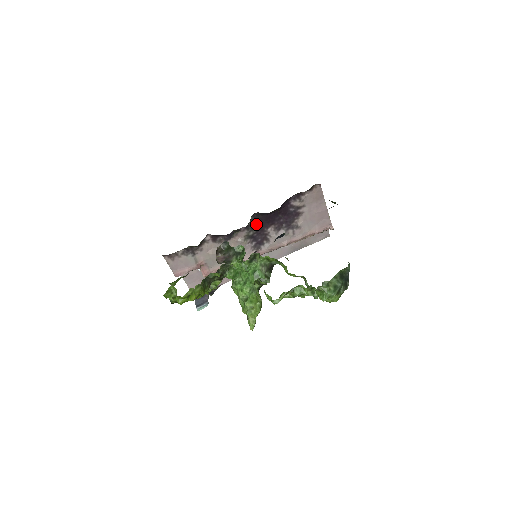
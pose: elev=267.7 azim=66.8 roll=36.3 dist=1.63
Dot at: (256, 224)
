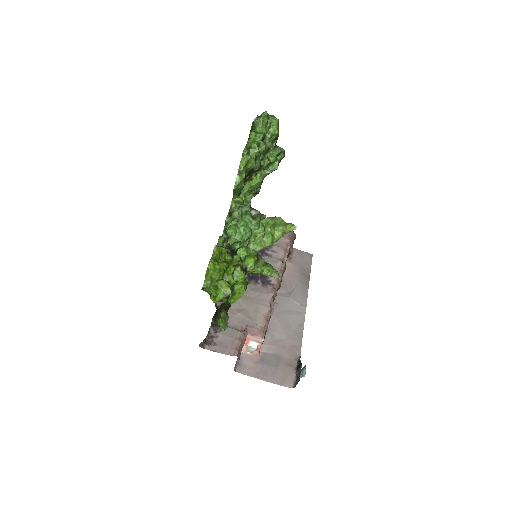
Dot at: occluded
